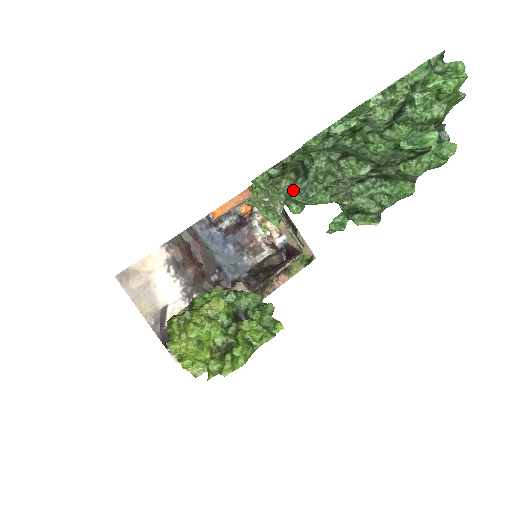
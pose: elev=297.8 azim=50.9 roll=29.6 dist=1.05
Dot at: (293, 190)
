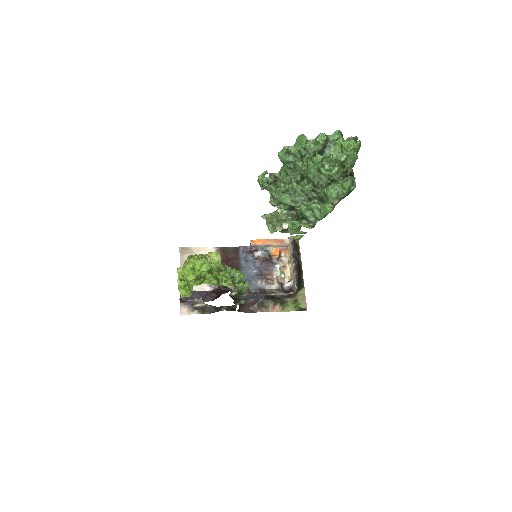
Dot at: occluded
